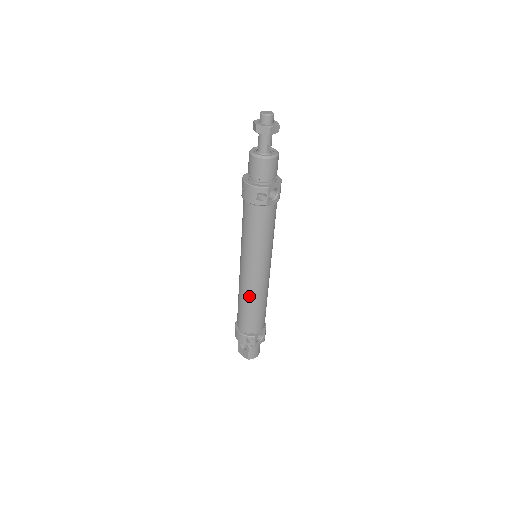
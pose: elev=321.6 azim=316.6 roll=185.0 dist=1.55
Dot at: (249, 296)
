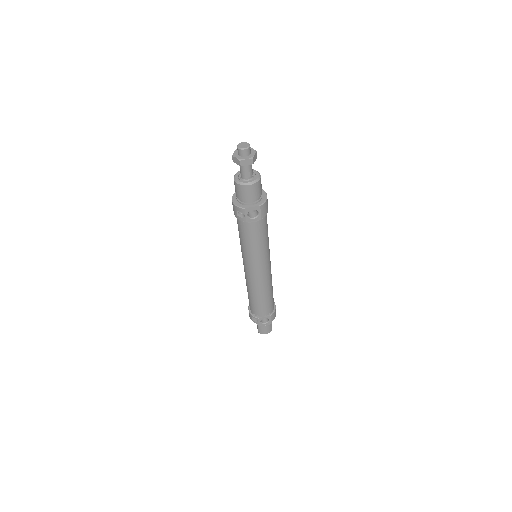
Dot at: (249, 286)
